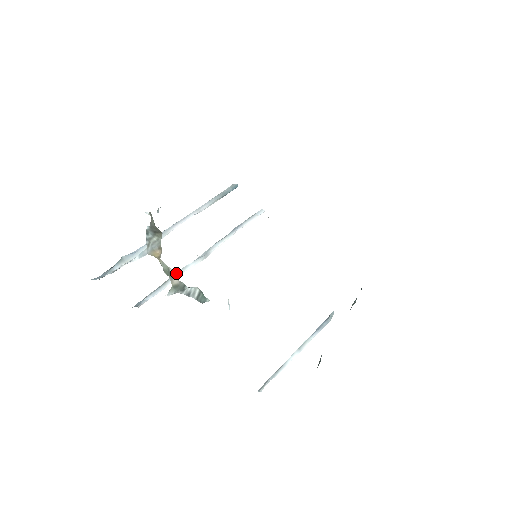
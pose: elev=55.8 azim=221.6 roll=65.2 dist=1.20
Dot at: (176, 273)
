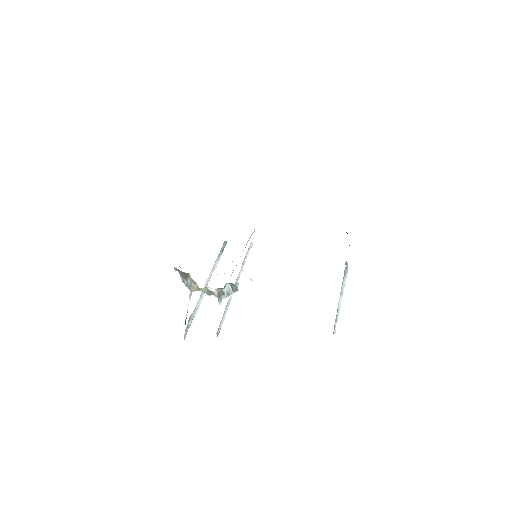
Dot at: (226, 305)
